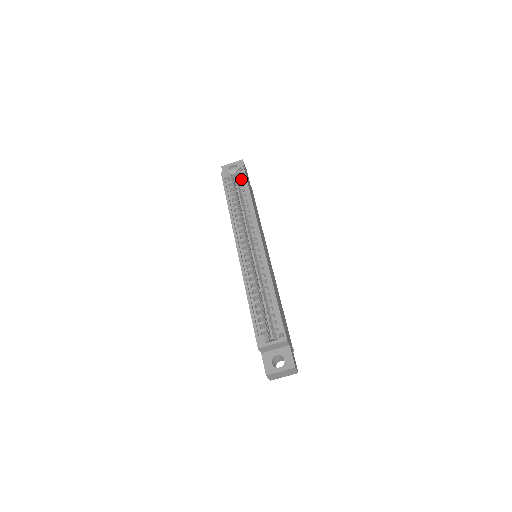
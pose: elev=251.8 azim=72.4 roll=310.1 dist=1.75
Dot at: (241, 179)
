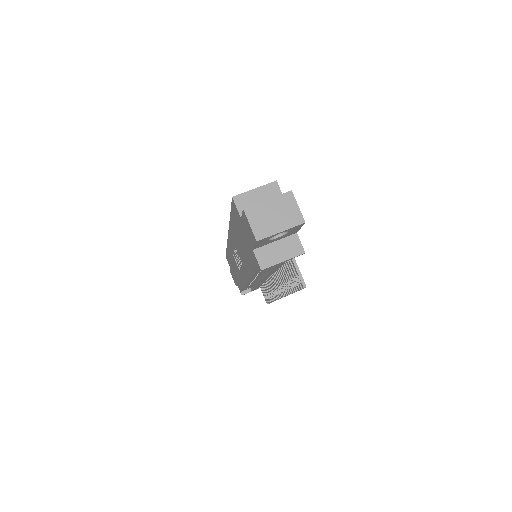
Dot at: occluded
